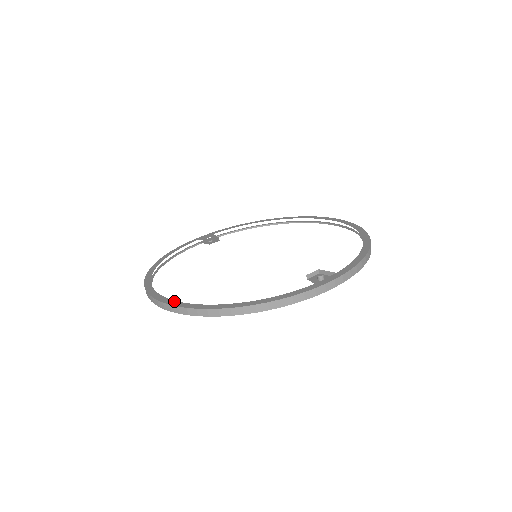
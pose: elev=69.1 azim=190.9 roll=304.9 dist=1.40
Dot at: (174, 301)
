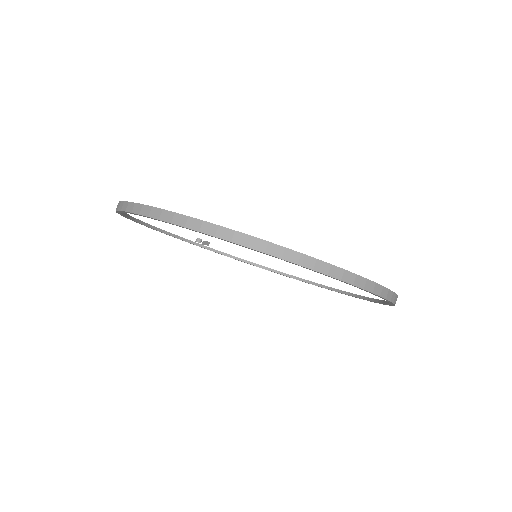
Dot at: occluded
